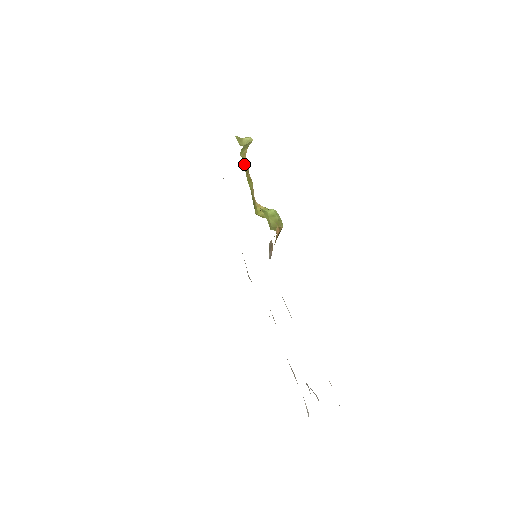
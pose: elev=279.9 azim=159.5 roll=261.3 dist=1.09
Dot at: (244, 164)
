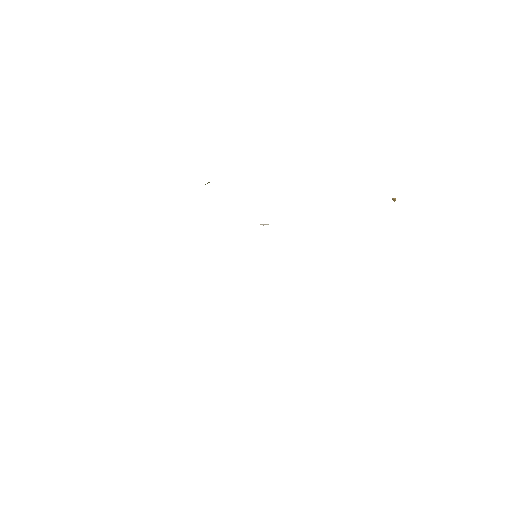
Dot at: occluded
